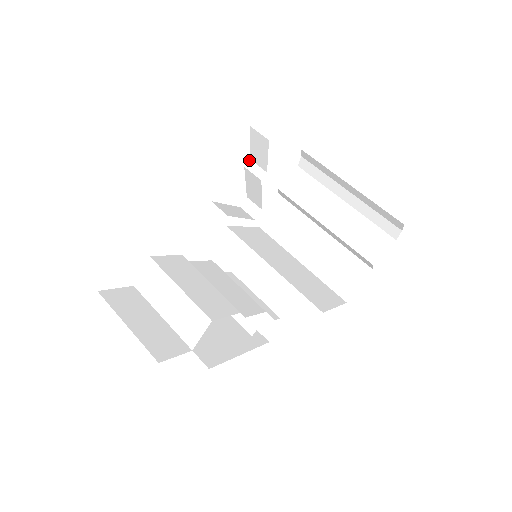
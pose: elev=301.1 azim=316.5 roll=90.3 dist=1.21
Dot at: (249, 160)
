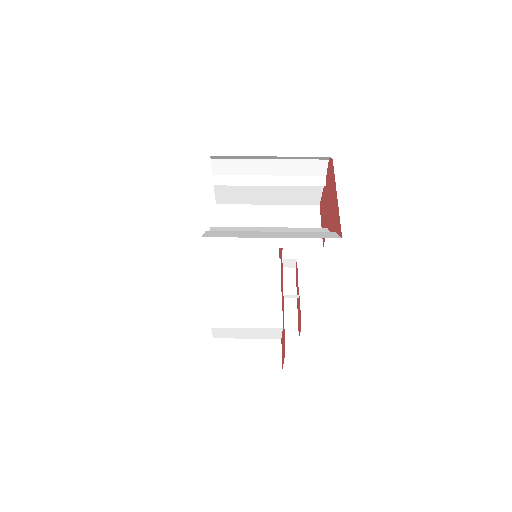
Dot at: occluded
